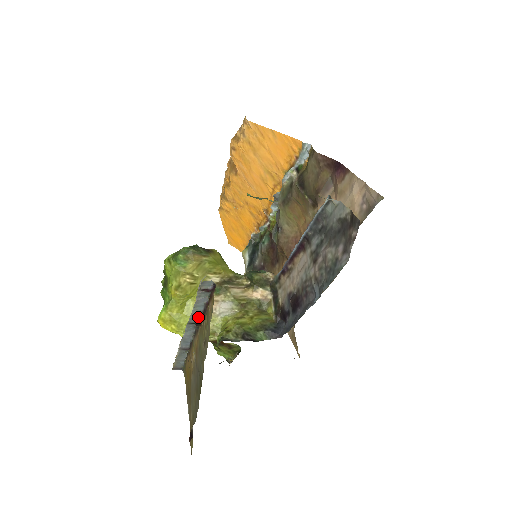
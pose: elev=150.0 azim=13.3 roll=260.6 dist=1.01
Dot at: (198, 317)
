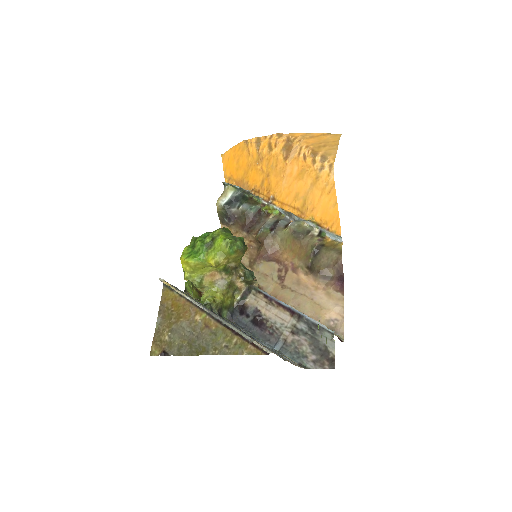
Dot at: (232, 328)
